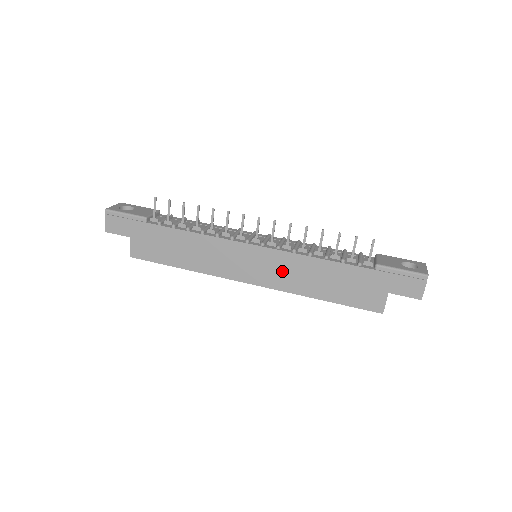
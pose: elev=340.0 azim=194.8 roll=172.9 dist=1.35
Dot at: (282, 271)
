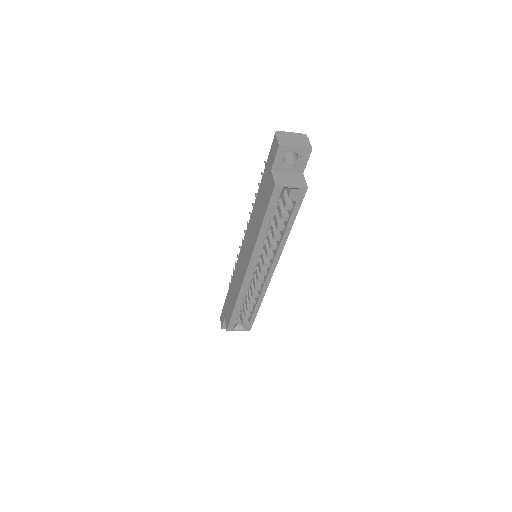
Dot at: (250, 240)
